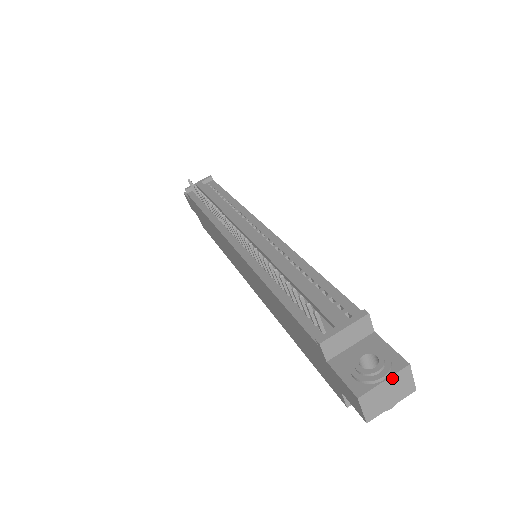
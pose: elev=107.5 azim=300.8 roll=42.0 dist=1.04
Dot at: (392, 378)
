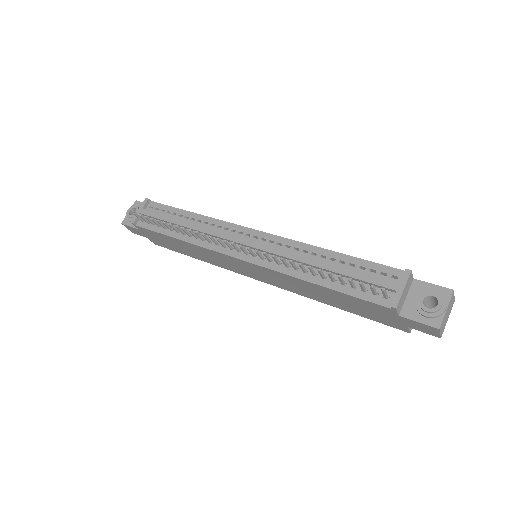
Dot at: (449, 304)
